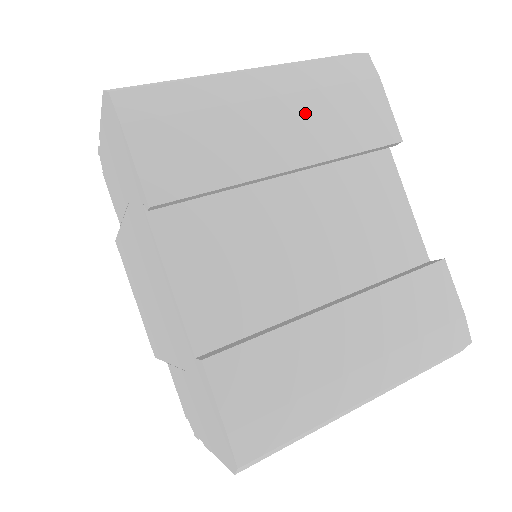
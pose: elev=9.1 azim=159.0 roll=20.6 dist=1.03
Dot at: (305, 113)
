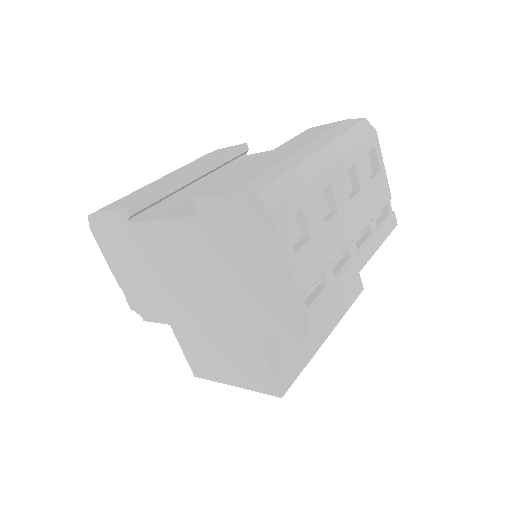
Dot at: occluded
